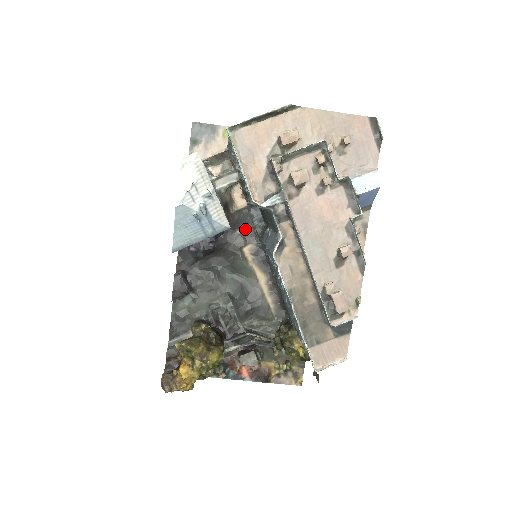
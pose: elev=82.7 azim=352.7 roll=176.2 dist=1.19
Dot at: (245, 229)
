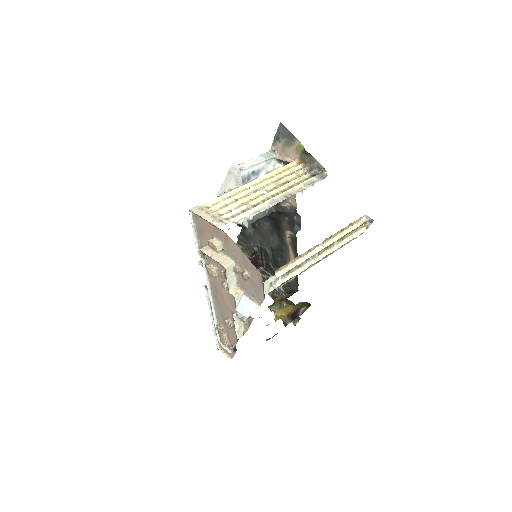
Dot at: (291, 220)
